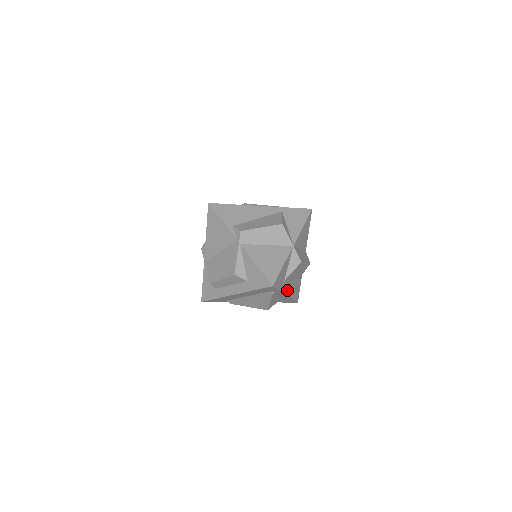
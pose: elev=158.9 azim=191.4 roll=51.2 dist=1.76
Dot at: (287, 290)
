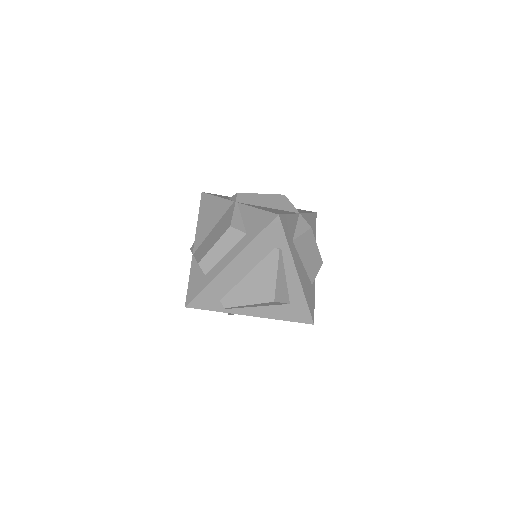
Dot at: (297, 267)
